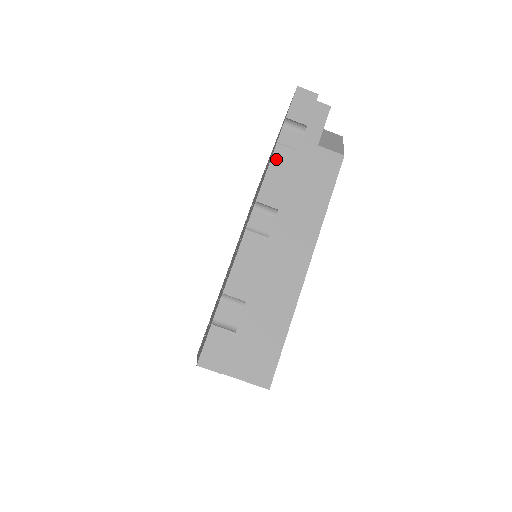
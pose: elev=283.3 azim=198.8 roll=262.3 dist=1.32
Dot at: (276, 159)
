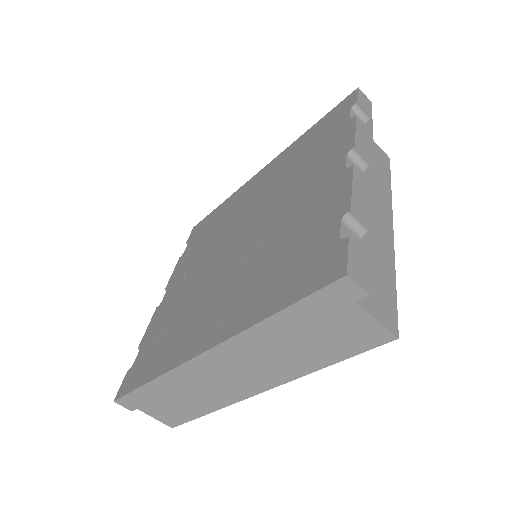
Dot at: (359, 125)
